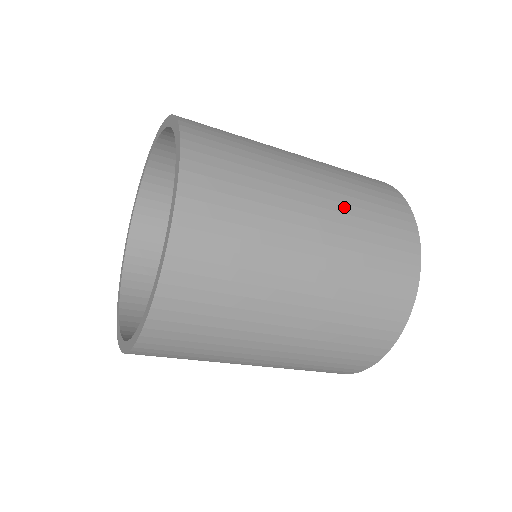
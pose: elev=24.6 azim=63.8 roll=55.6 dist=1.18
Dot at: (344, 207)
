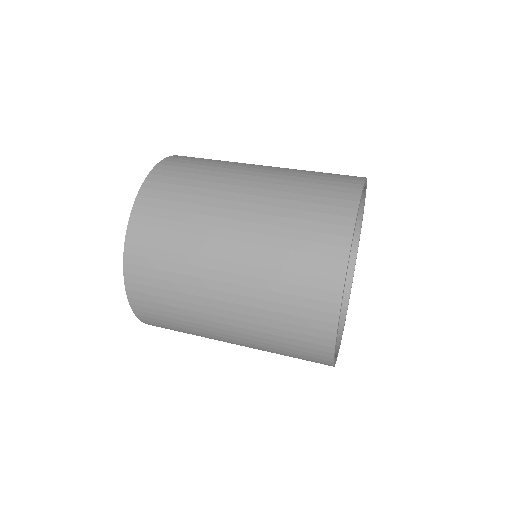
Dot at: (258, 260)
